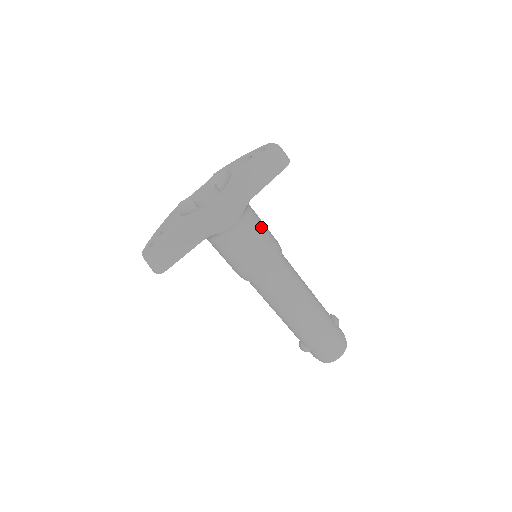
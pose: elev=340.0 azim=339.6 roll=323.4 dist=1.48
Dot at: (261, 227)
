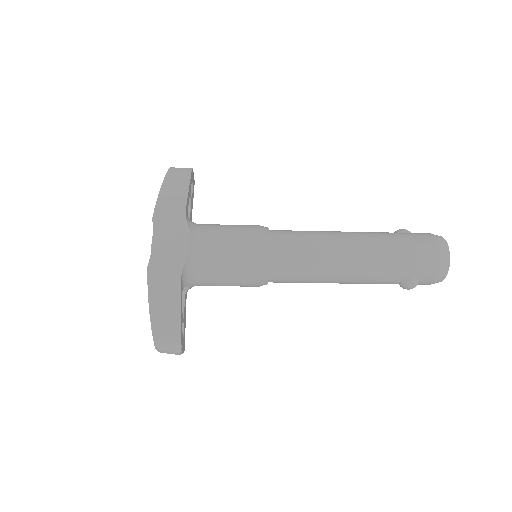
Dot at: (223, 226)
